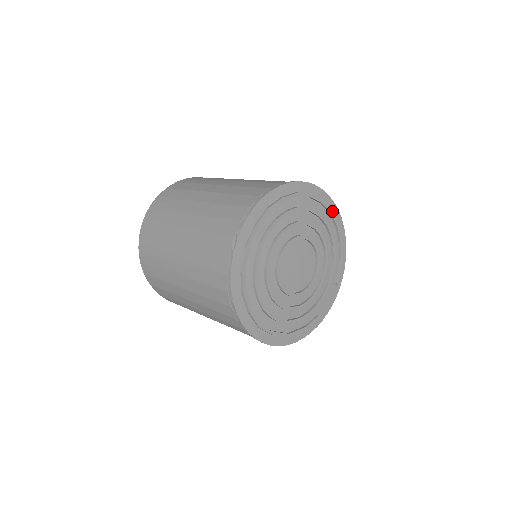
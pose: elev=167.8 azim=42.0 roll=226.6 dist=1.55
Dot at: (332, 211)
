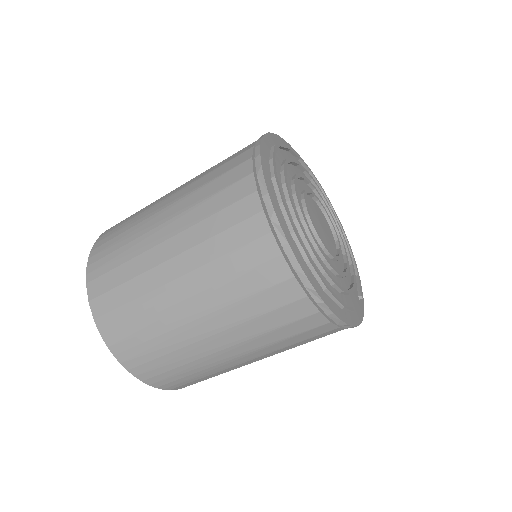
Dot at: occluded
